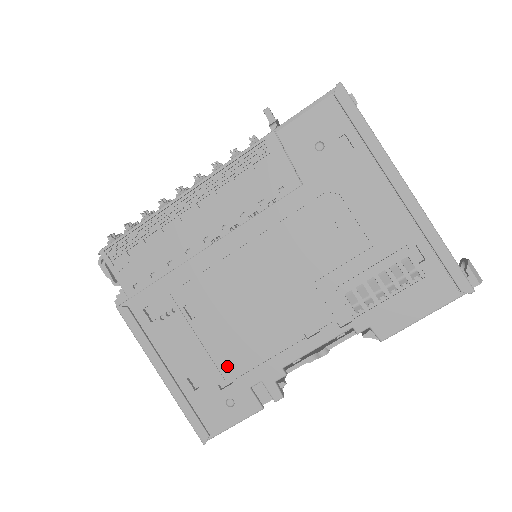
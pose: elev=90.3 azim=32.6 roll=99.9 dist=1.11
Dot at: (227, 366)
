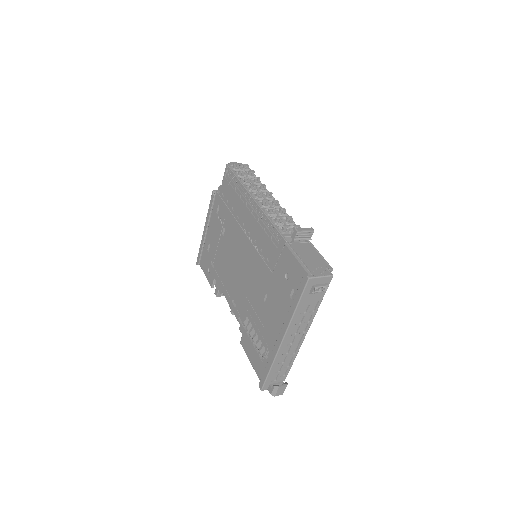
Dot at: (216, 262)
